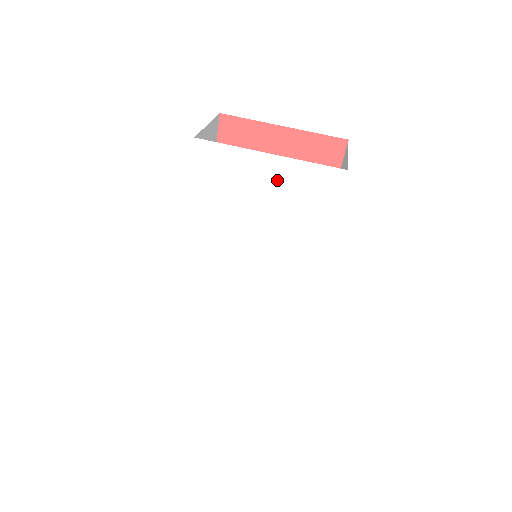
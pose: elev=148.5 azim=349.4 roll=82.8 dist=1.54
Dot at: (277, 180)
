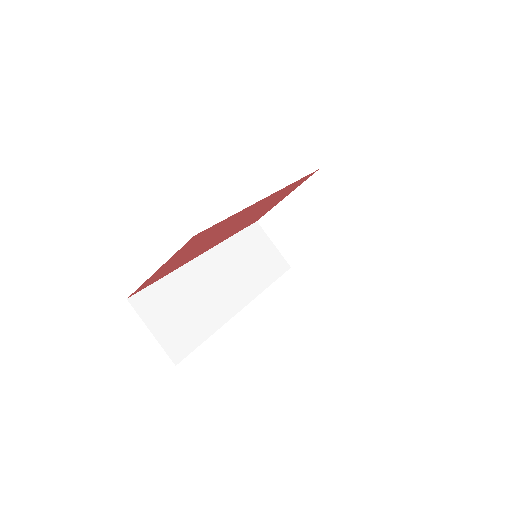
Dot at: occluded
